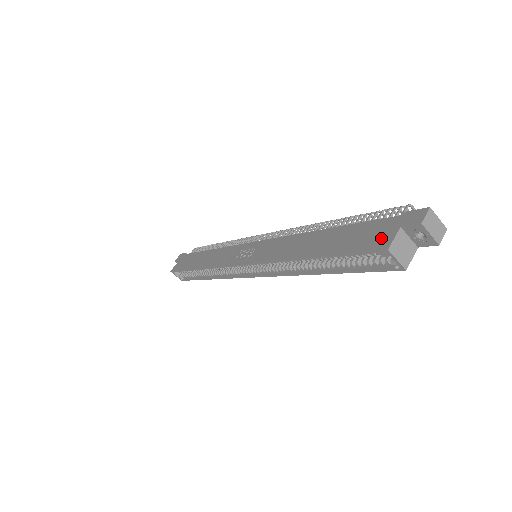
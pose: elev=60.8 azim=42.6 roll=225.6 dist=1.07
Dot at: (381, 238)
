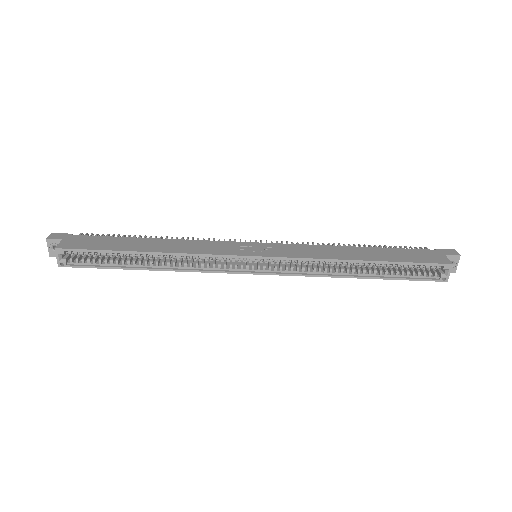
Dot at: (437, 258)
